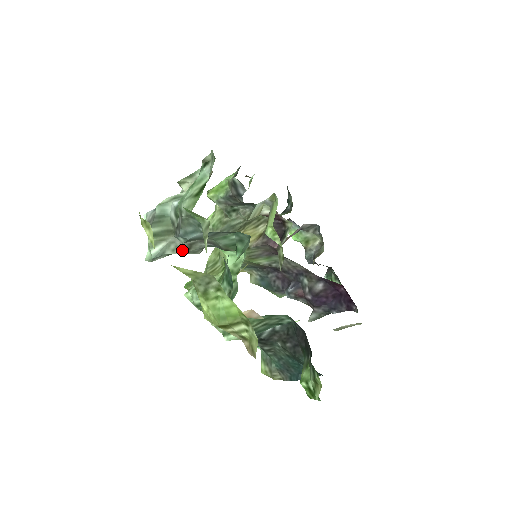
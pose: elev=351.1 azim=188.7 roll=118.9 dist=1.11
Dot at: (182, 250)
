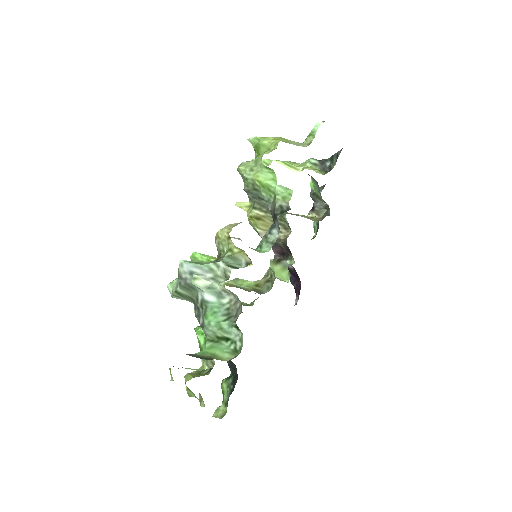
Dot at: occluded
